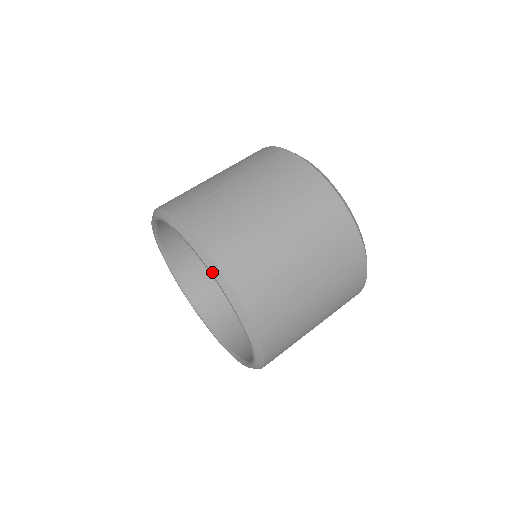
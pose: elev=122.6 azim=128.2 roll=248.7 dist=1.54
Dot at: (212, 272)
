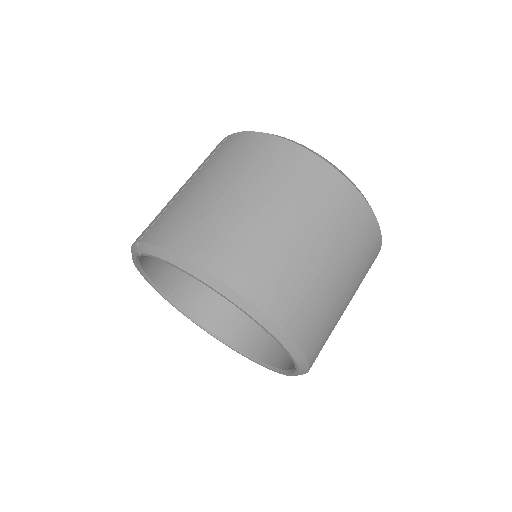
Dot at: (186, 270)
